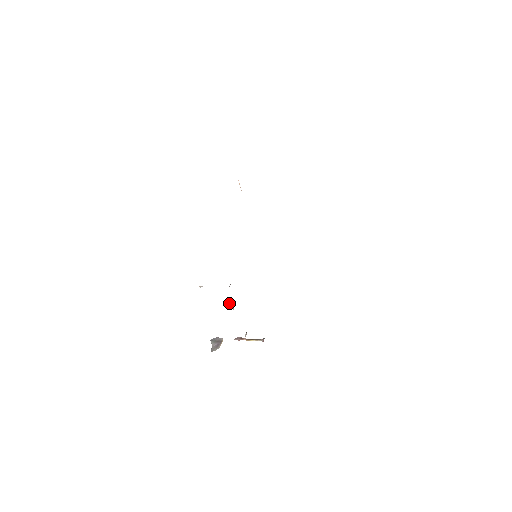
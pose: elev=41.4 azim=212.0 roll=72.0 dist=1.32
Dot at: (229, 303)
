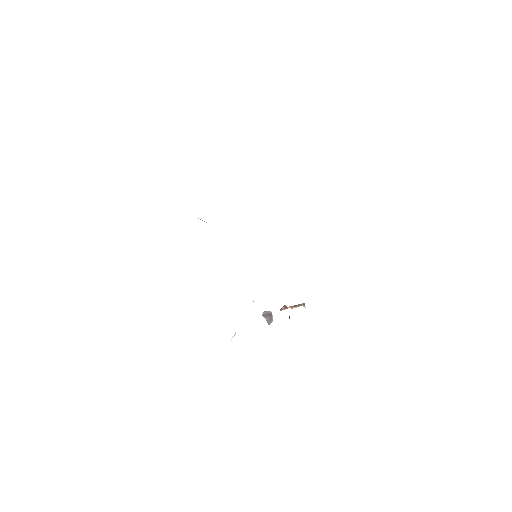
Dot at: occluded
